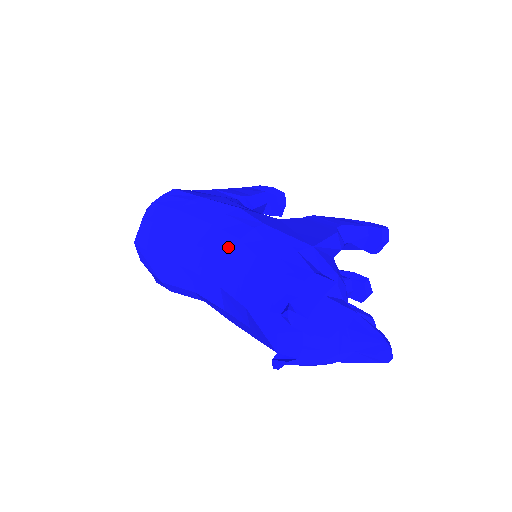
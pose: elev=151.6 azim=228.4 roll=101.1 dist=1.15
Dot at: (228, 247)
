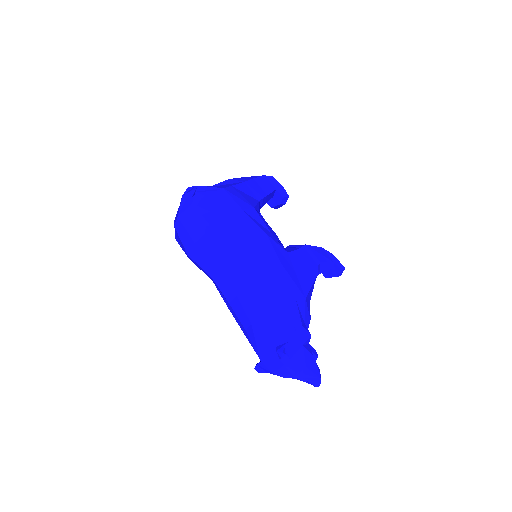
Dot at: (253, 273)
